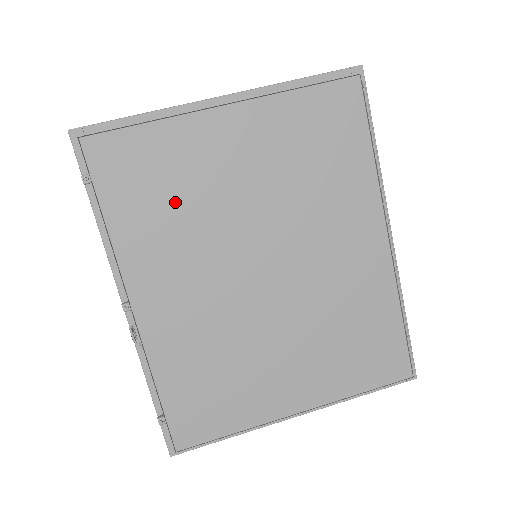
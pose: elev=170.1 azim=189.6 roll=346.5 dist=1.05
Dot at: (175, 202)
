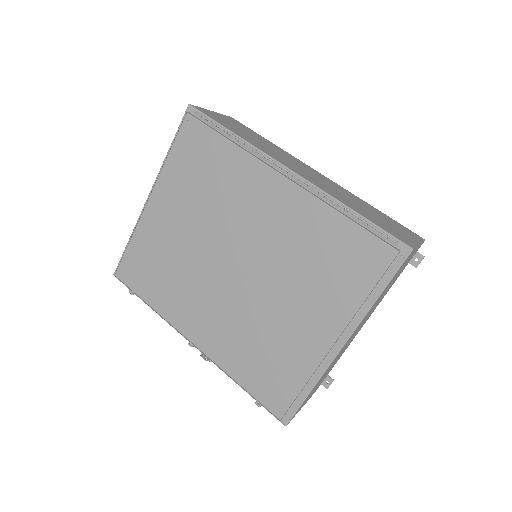
Dot at: (166, 268)
